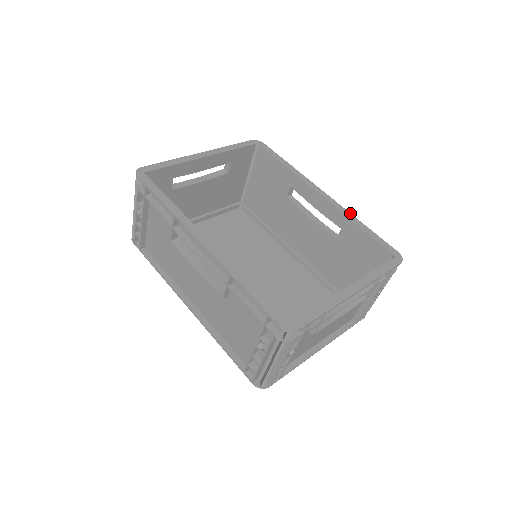
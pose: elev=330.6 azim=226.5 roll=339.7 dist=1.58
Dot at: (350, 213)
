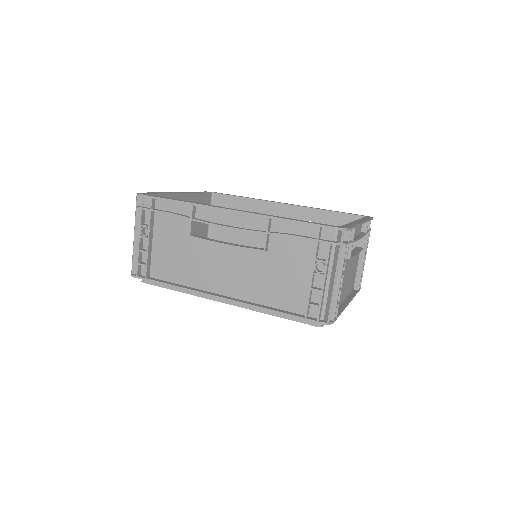
Dot at: occluded
